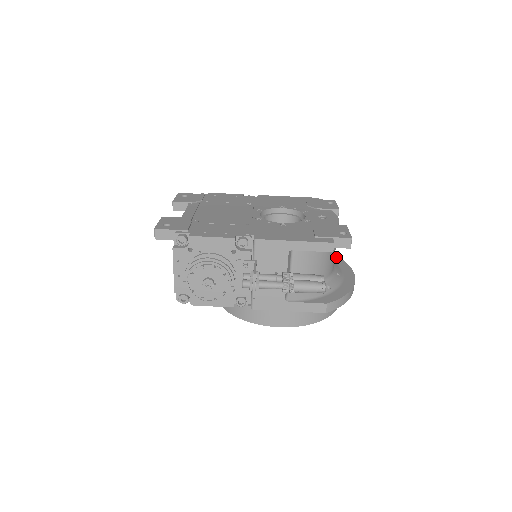
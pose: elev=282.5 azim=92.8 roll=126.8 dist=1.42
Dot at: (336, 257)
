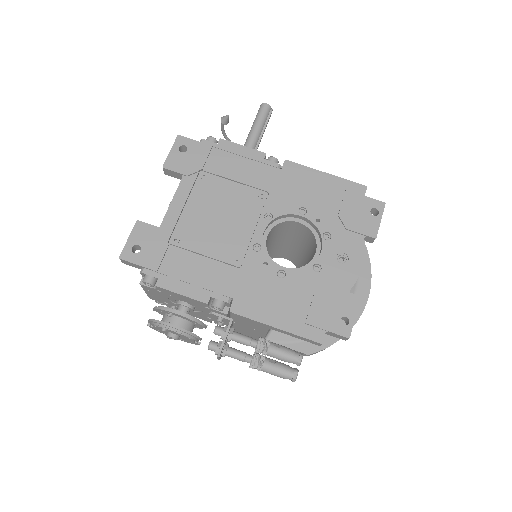
Dot at: (365, 252)
